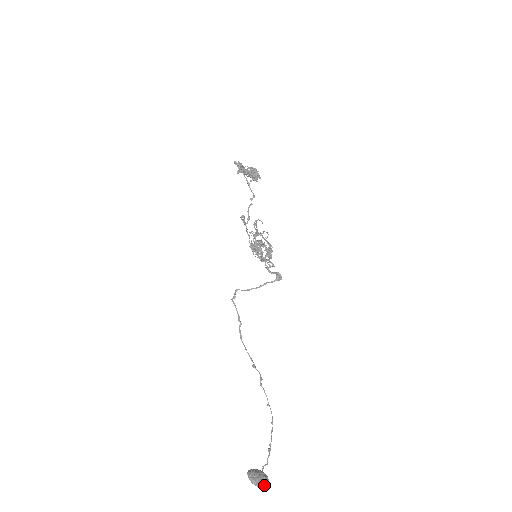
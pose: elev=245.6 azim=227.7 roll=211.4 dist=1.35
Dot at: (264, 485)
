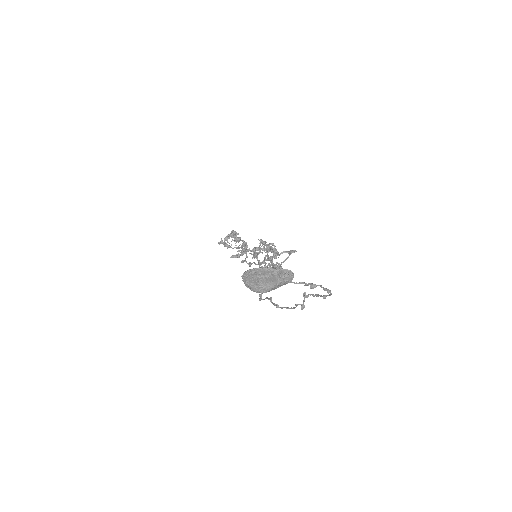
Dot at: (273, 268)
